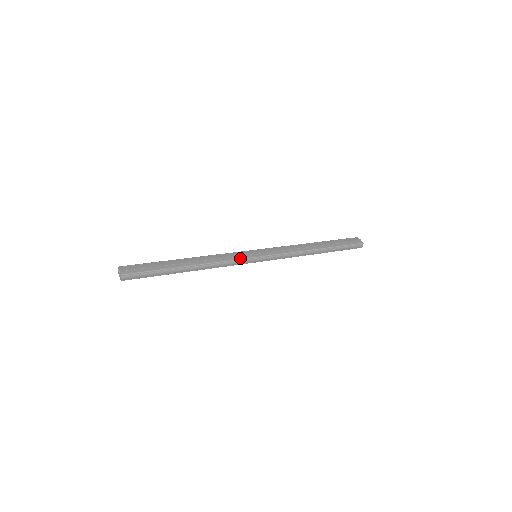
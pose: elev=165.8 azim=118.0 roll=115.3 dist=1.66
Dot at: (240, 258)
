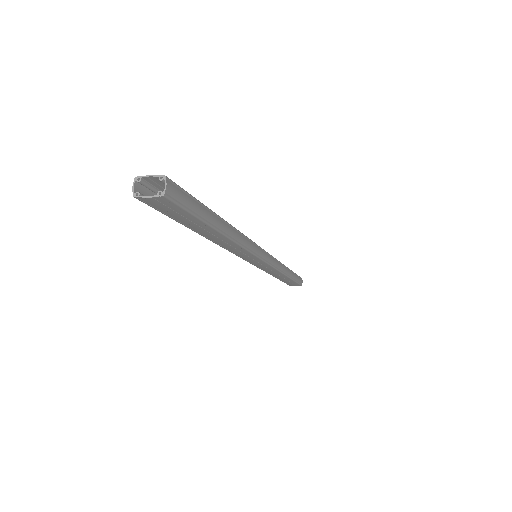
Dot at: (254, 243)
